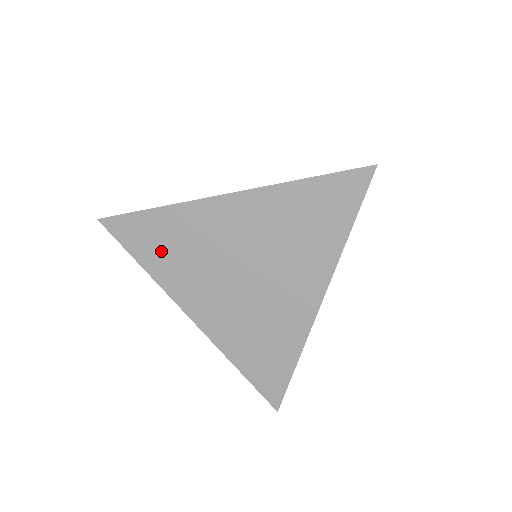
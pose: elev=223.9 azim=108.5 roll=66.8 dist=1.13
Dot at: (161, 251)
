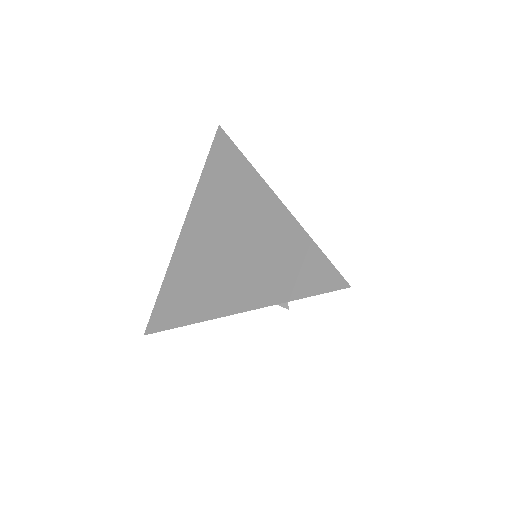
Dot at: (182, 302)
